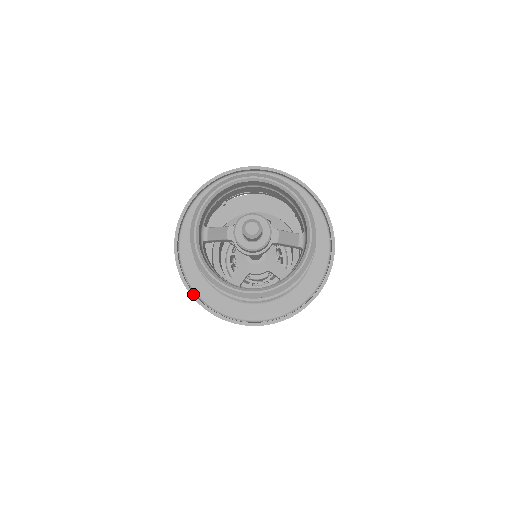
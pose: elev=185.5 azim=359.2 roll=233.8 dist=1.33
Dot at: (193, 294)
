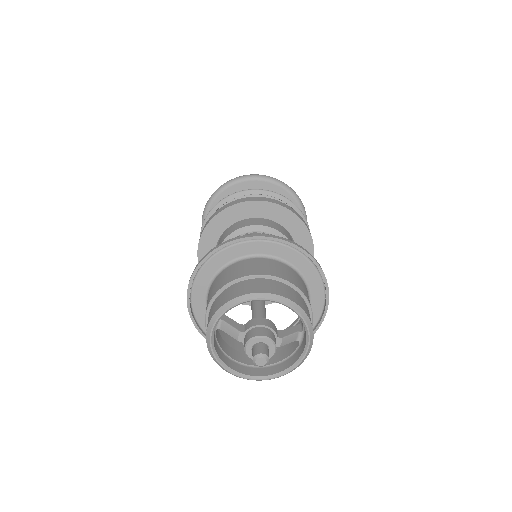
Dot at: (201, 332)
